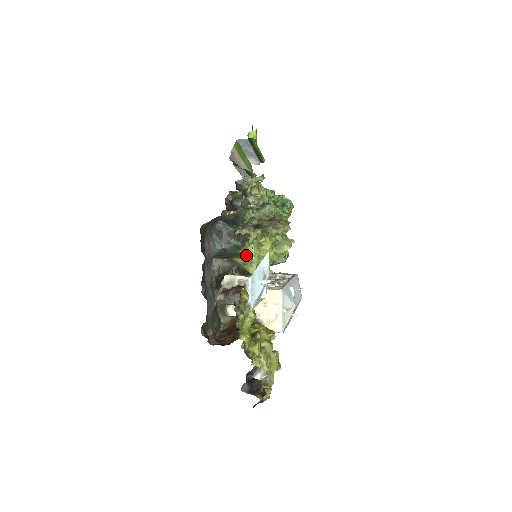
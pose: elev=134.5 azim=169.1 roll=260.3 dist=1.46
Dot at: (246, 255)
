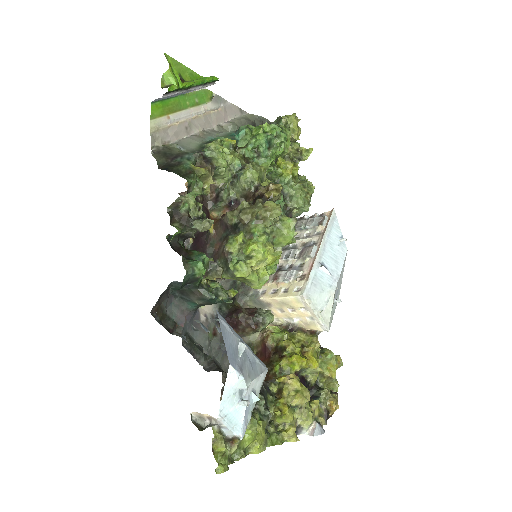
Dot at: (237, 278)
